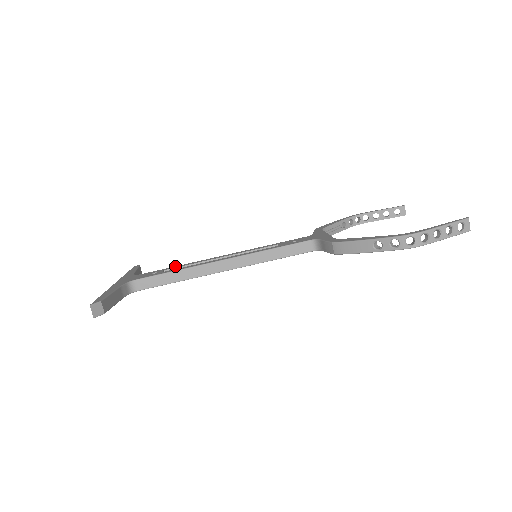
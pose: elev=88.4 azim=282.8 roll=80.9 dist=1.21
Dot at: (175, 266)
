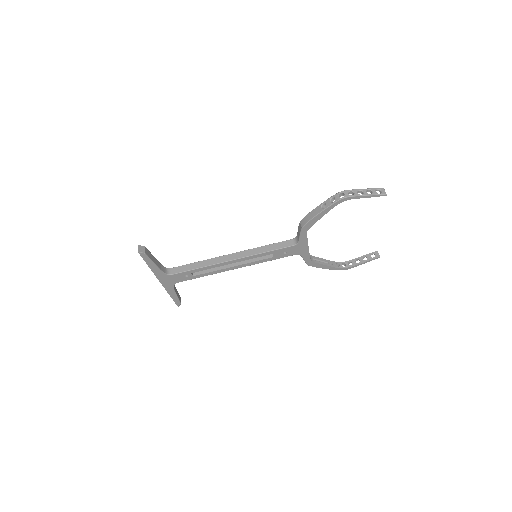
Dot at: occluded
